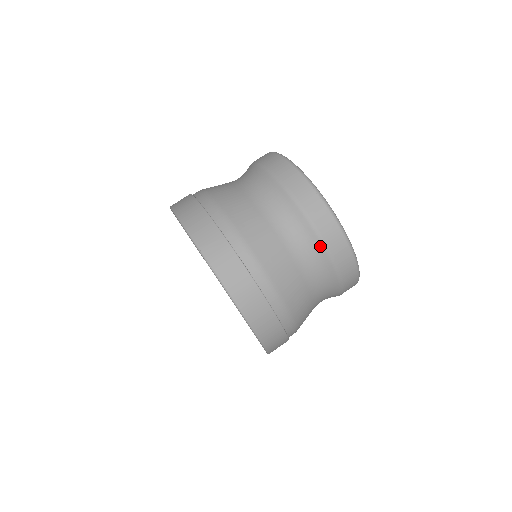
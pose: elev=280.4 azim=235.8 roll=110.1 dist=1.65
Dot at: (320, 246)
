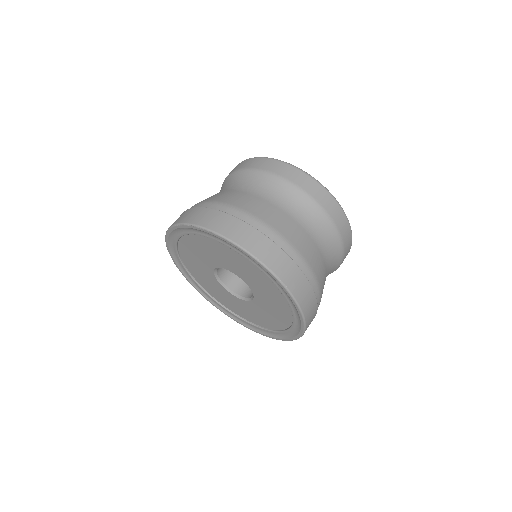
Dot at: (328, 223)
